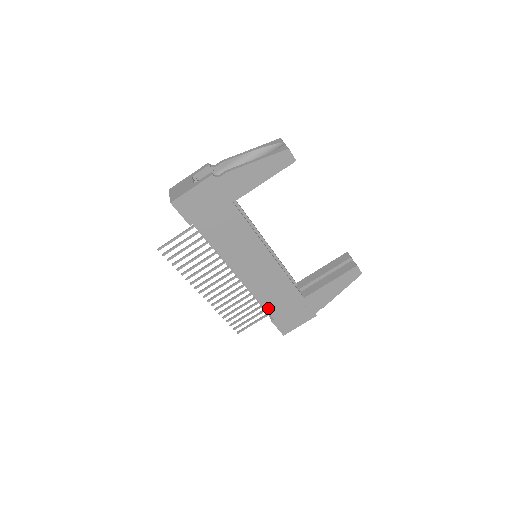
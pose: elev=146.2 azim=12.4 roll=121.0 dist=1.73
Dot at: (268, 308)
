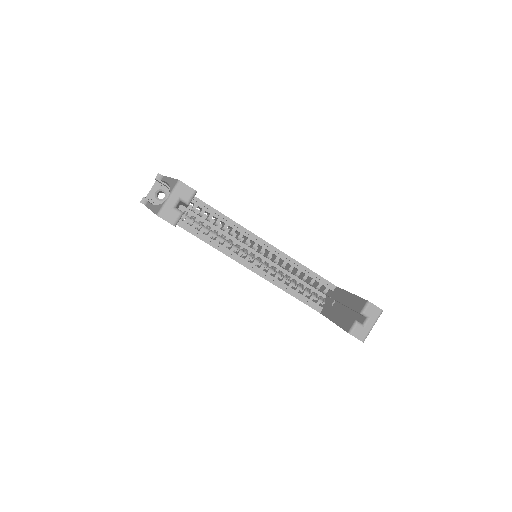
Dot at: occluded
